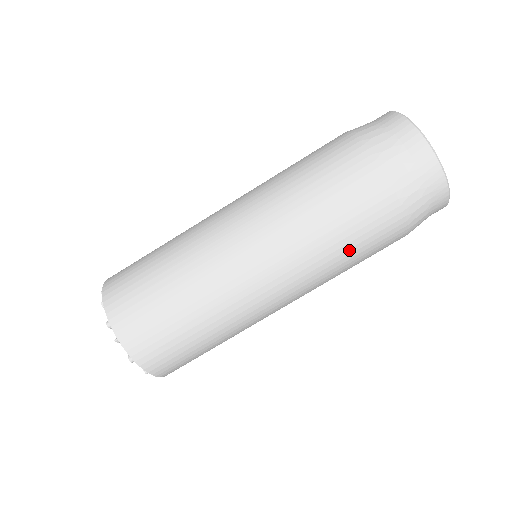
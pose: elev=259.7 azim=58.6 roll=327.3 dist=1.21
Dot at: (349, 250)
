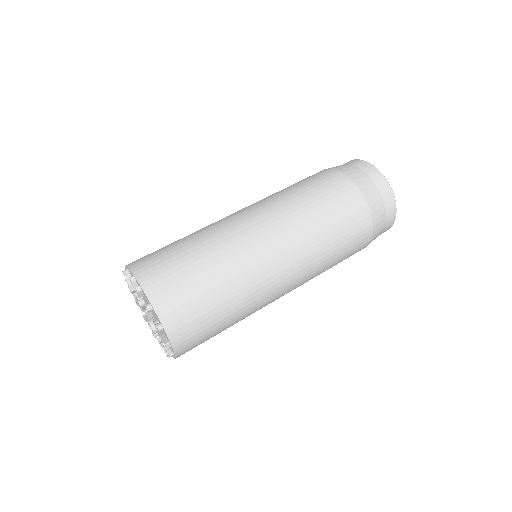
Dot at: (331, 226)
